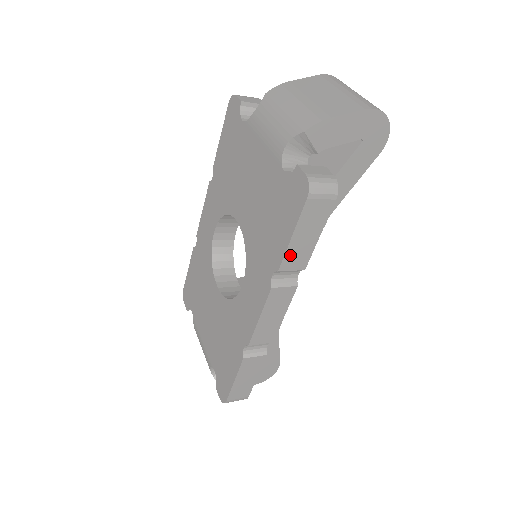
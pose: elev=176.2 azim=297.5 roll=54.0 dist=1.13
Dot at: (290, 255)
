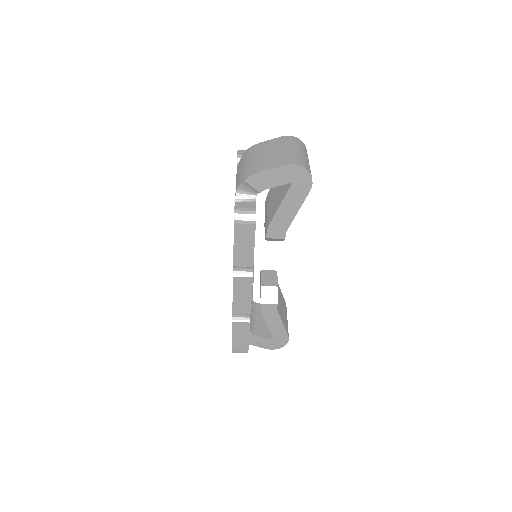
Dot at: (238, 257)
